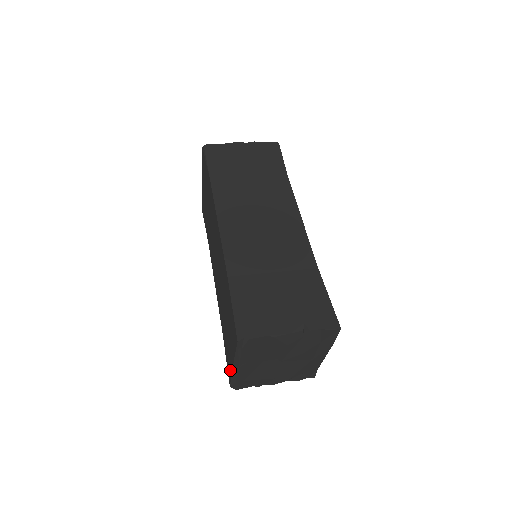
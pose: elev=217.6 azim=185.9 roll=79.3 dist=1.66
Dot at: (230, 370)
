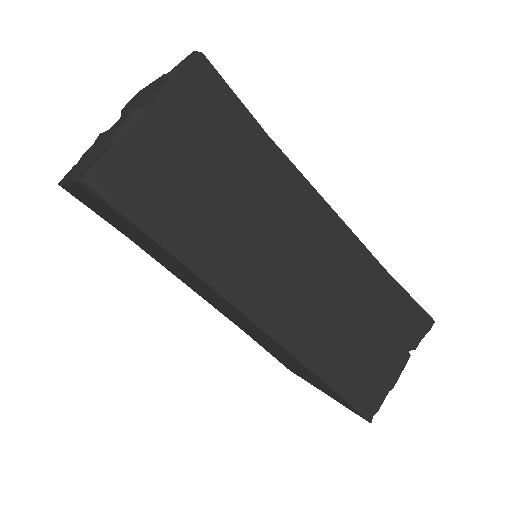
Dot at: (301, 377)
